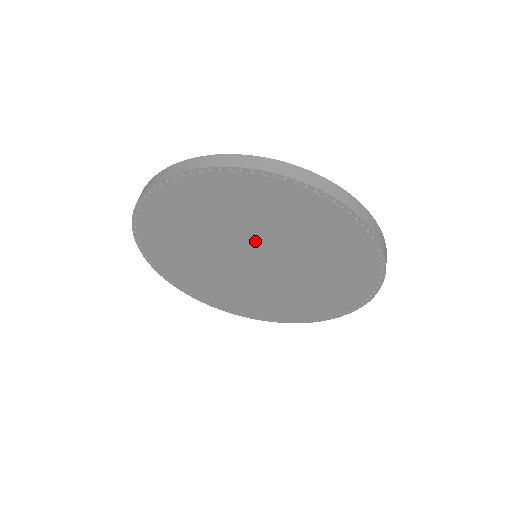
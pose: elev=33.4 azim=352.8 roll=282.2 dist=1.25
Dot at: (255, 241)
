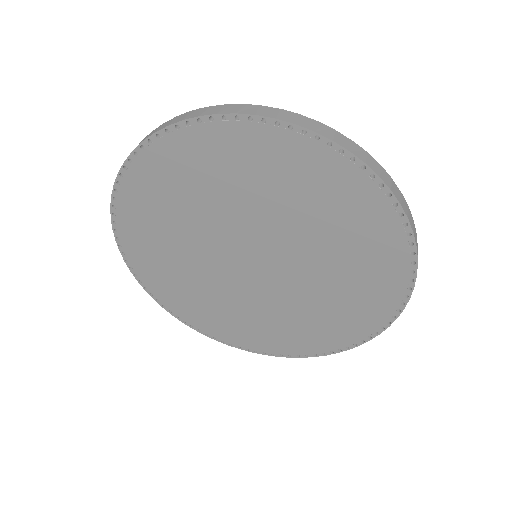
Dot at: (290, 251)
